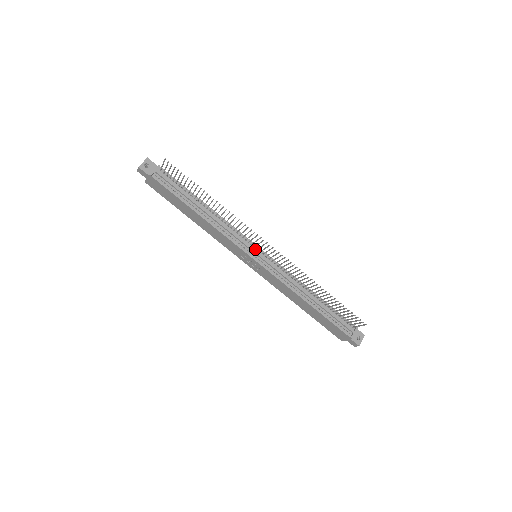
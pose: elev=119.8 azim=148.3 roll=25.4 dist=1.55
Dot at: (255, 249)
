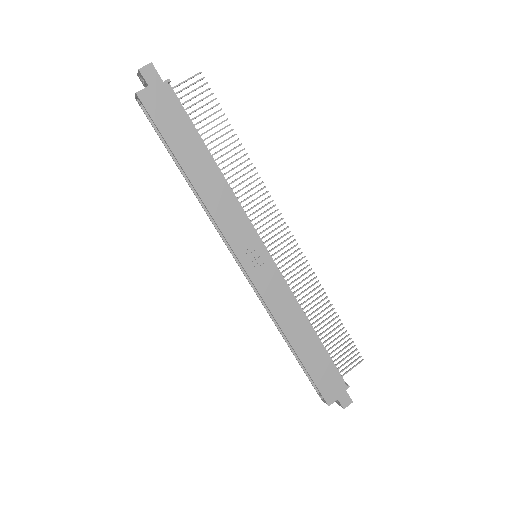
Dot at: occluded
